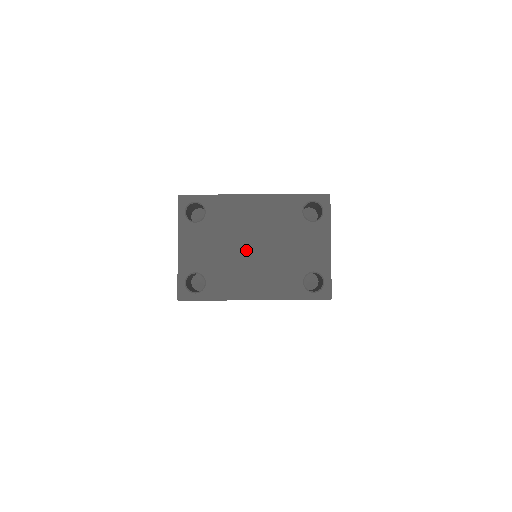
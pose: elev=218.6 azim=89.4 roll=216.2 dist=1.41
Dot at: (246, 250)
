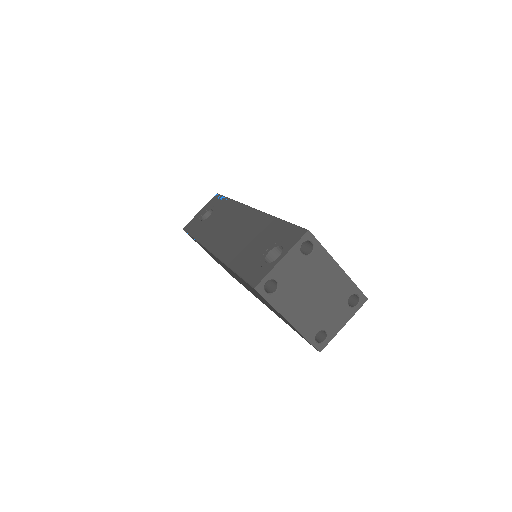
Dot at: (310, 292)
